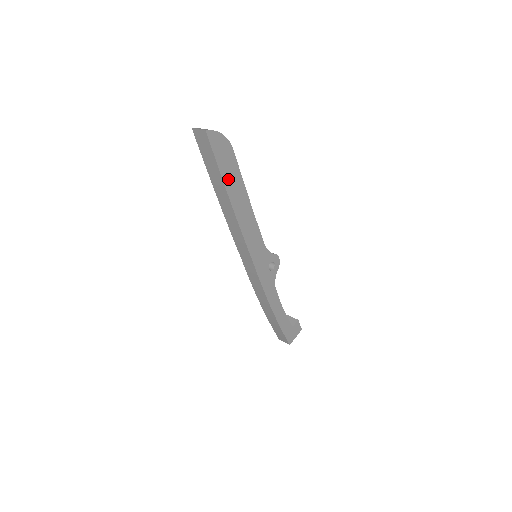
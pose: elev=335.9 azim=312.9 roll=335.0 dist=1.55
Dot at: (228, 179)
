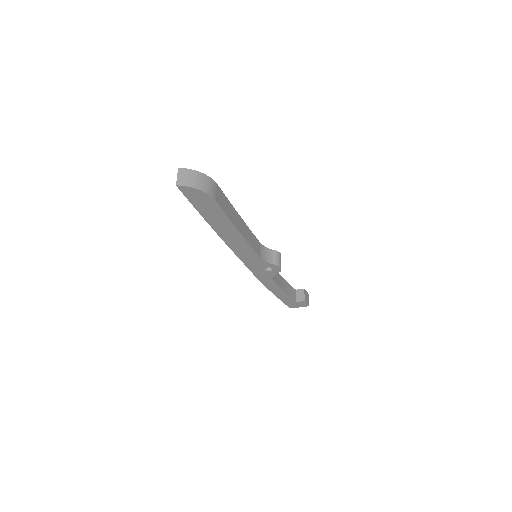
Dot at: (209, 216)
